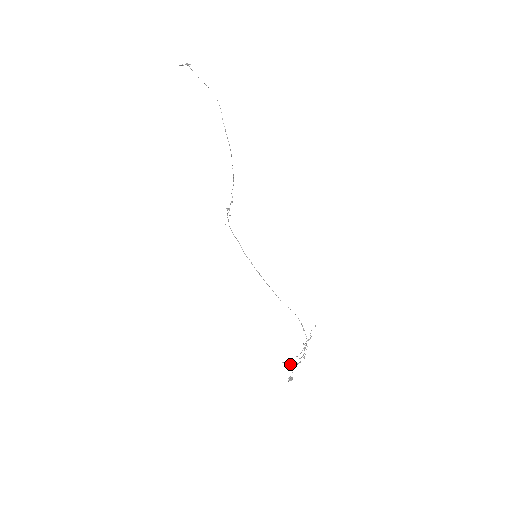
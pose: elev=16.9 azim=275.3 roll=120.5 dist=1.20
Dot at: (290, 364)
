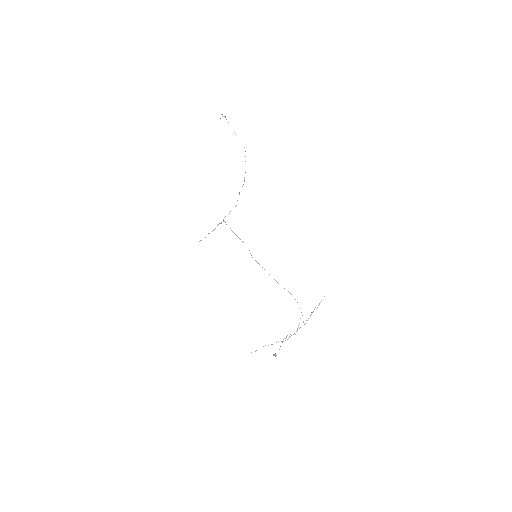
Dot at: occluded
